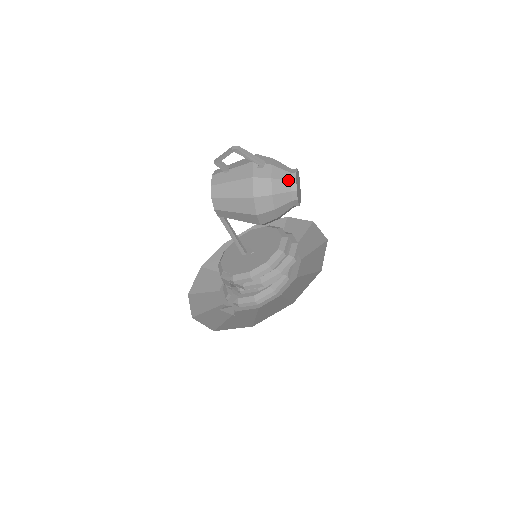
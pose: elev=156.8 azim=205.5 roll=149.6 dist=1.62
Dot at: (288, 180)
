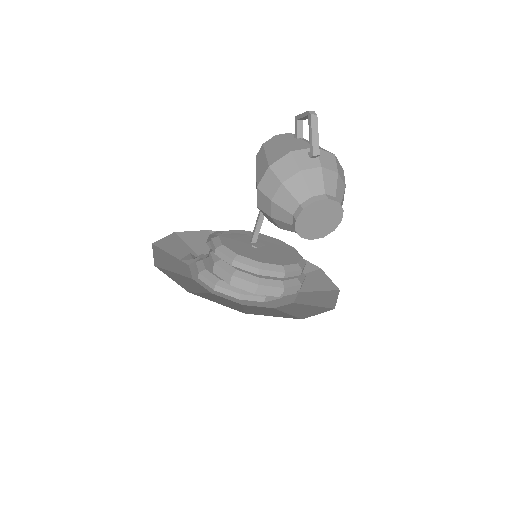
Dot at: (312, 193)
